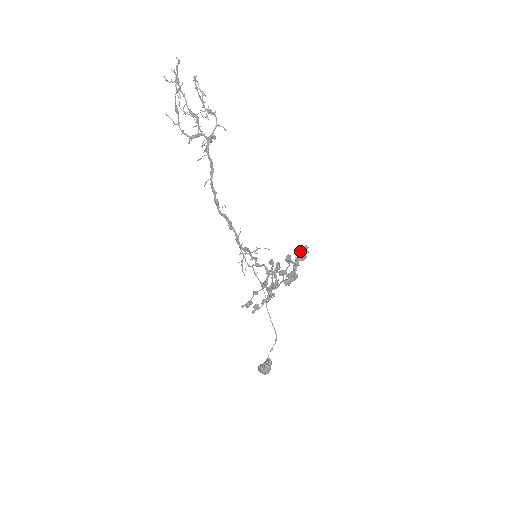
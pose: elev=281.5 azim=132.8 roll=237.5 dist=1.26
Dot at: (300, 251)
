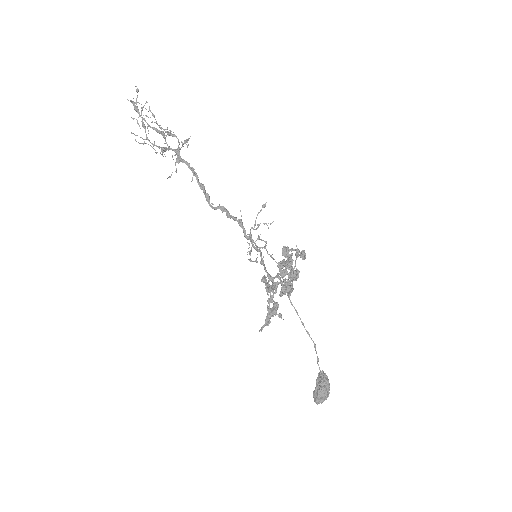
Dot at: (282, 264)
